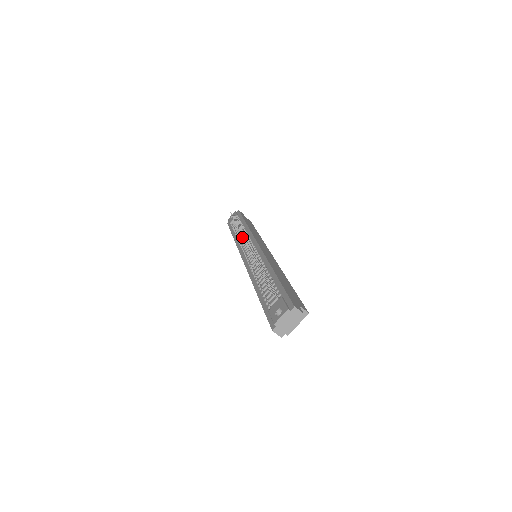
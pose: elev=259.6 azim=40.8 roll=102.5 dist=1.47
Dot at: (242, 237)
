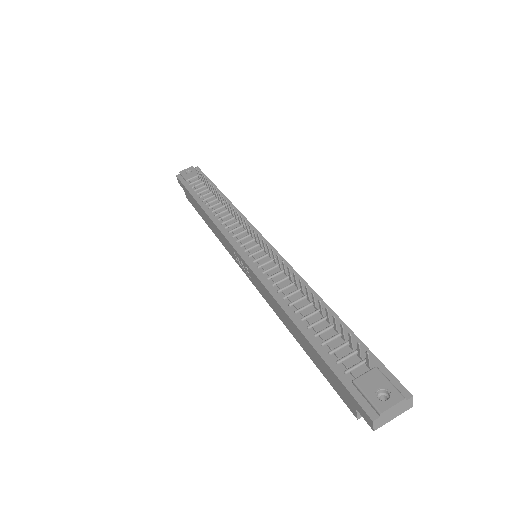
Dot at: occluded
